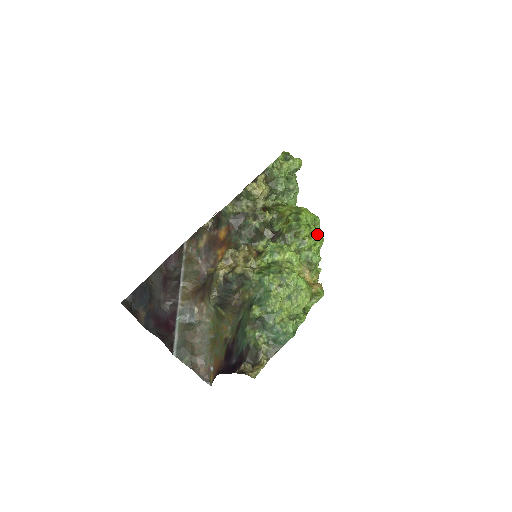
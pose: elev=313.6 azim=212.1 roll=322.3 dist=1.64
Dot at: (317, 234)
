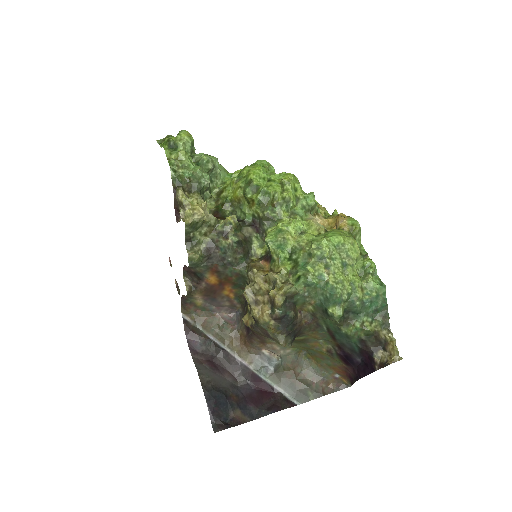
Dot at: (285, 178)
